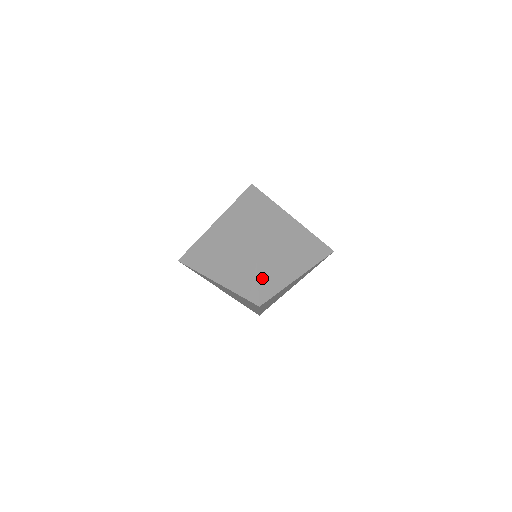
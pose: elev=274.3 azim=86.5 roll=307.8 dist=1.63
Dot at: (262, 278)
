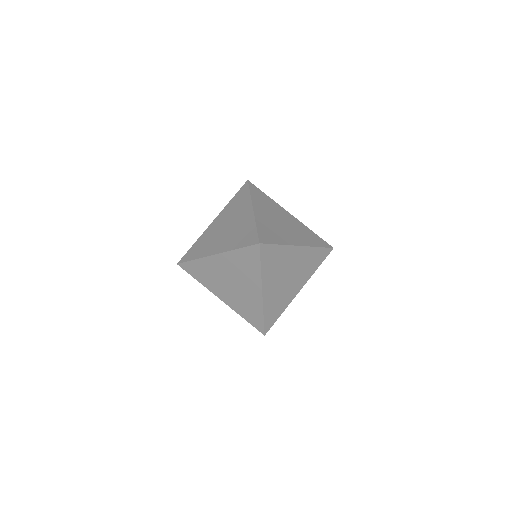
Dot at: (261, 229)
